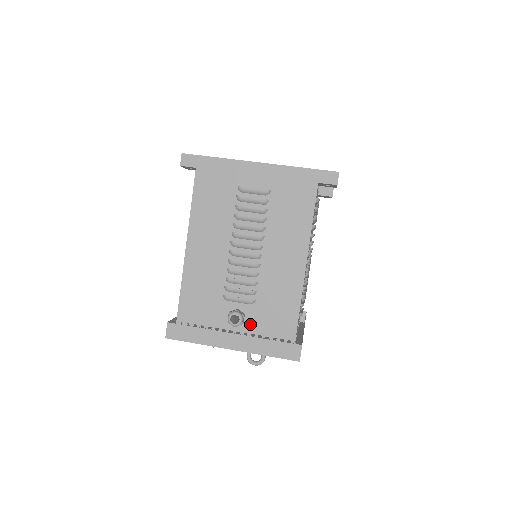
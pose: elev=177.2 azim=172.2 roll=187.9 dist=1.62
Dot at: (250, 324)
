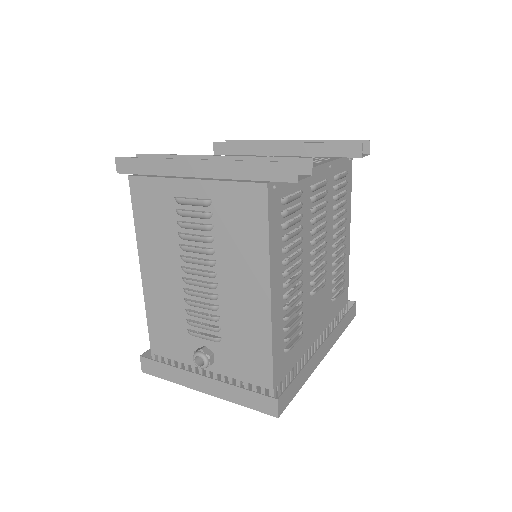
Dot at: (221, 365)
